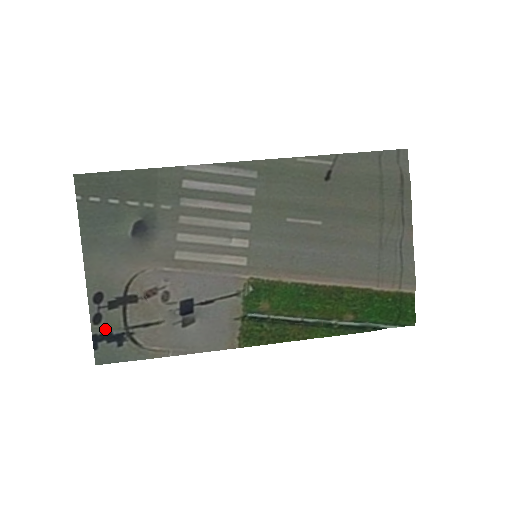
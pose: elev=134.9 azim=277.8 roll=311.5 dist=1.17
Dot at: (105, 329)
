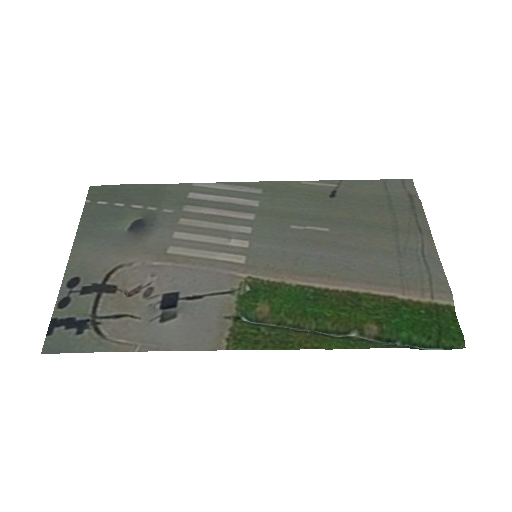
Dot at: (69, 314)
